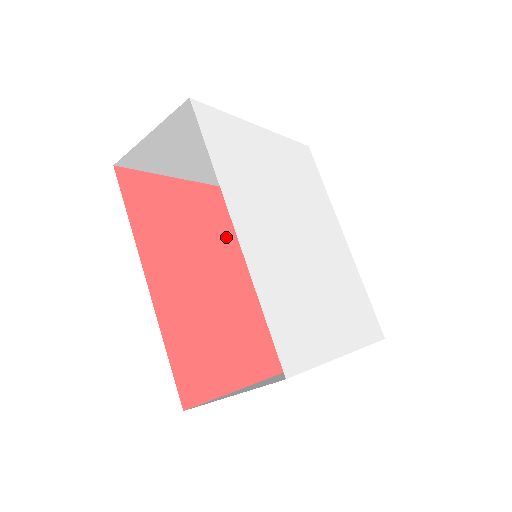
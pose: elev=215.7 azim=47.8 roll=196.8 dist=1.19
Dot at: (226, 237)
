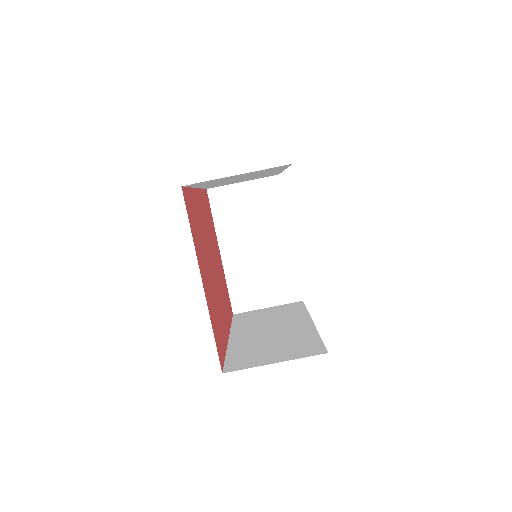
Dot at: (221, 285)
